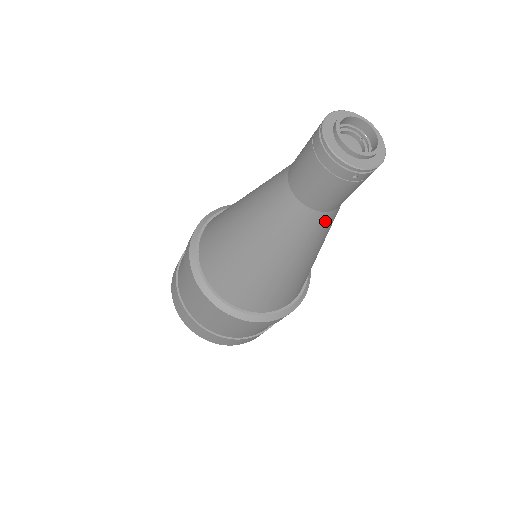
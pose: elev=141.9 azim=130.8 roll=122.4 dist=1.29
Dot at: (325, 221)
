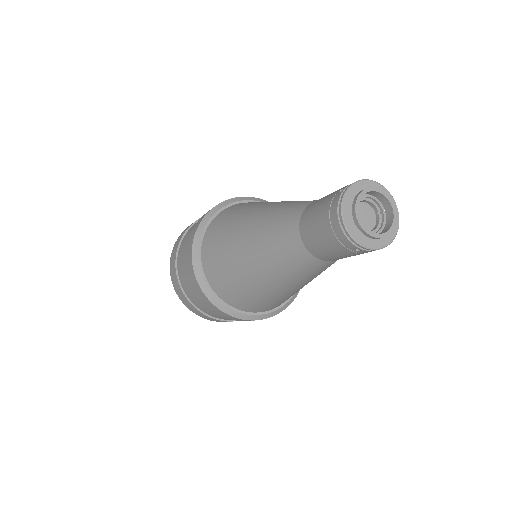
Dot at: (322, 266)
